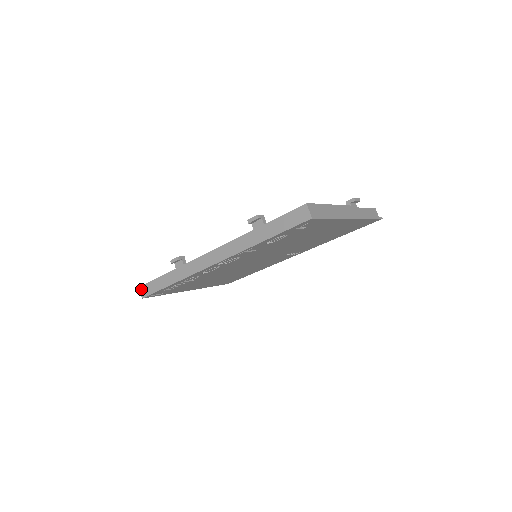
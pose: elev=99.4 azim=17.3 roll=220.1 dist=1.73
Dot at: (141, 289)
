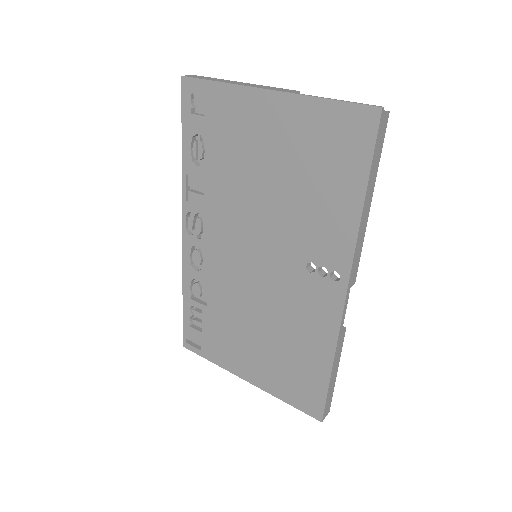
Dot at: occluded
